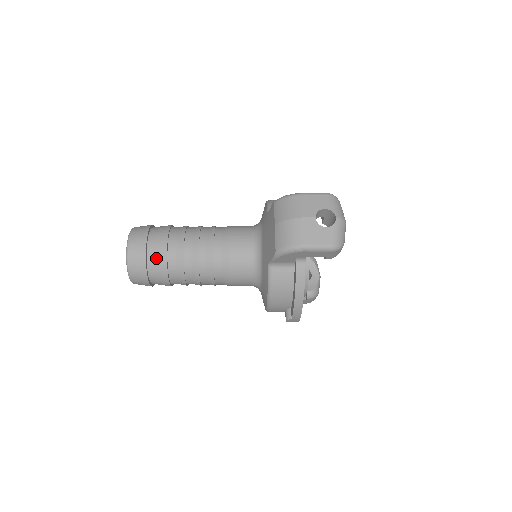
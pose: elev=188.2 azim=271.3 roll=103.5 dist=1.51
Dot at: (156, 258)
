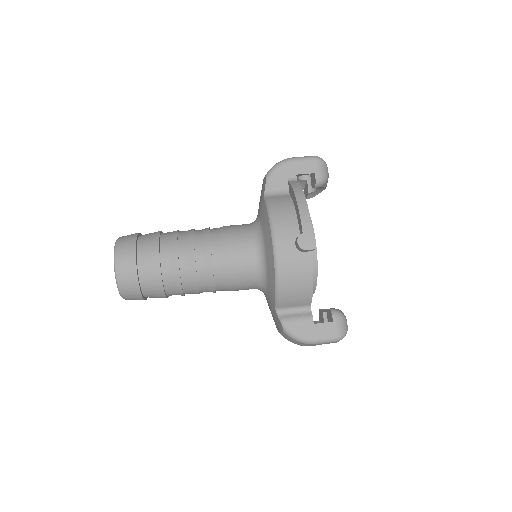
Dot at: occluded
